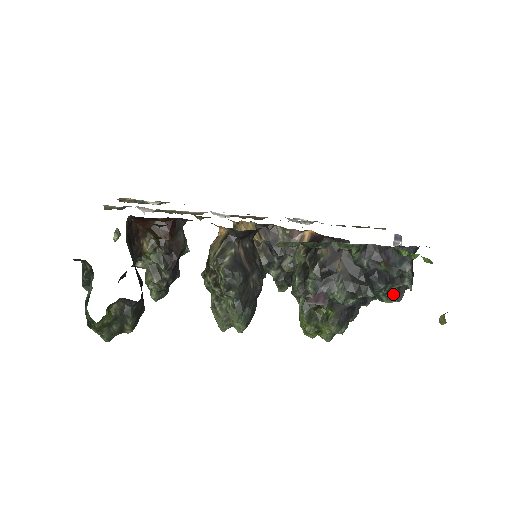
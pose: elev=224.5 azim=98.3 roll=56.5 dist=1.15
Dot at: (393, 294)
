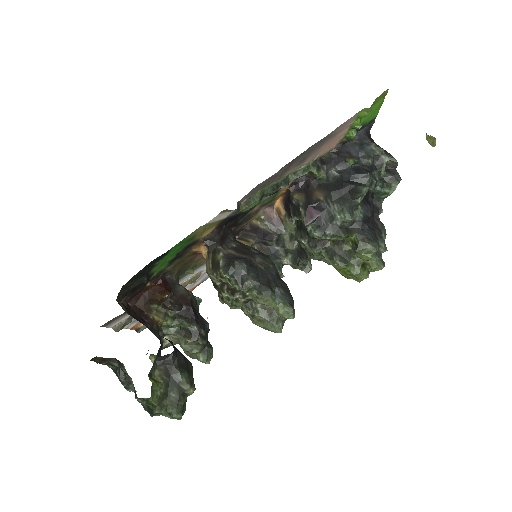
Dot at: (389, 180)
